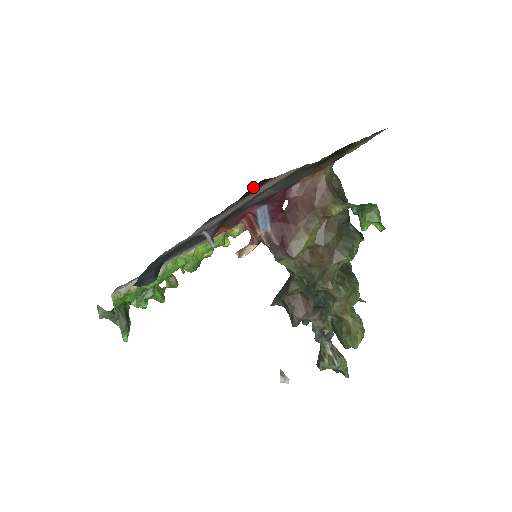
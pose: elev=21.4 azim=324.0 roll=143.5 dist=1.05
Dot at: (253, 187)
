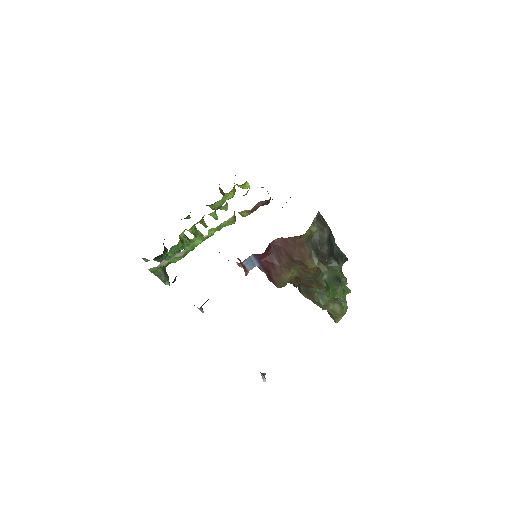
Dot at: occluded
